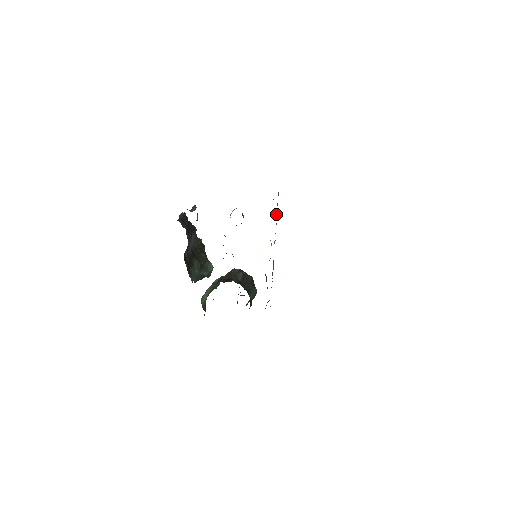
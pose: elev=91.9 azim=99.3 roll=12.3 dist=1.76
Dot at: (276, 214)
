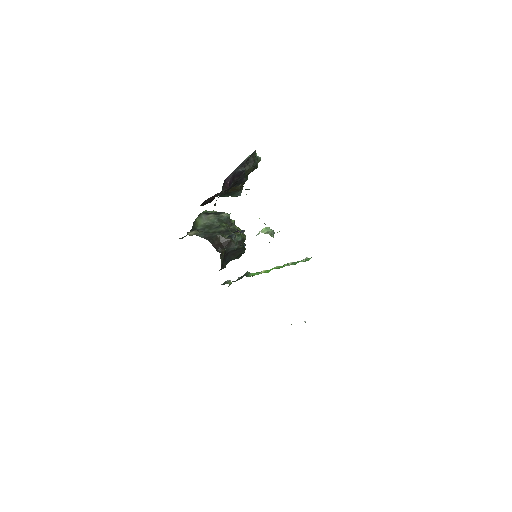
Dot at: occluded
